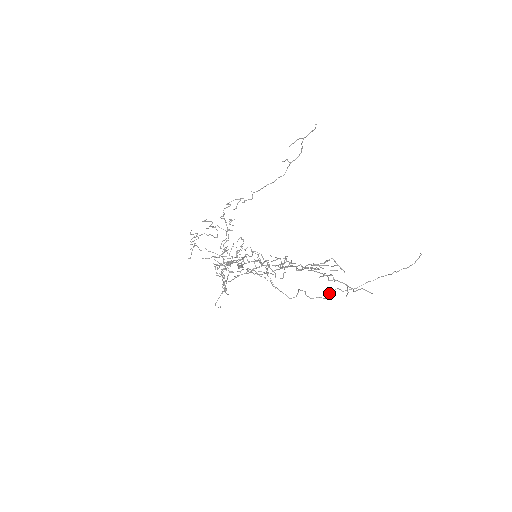
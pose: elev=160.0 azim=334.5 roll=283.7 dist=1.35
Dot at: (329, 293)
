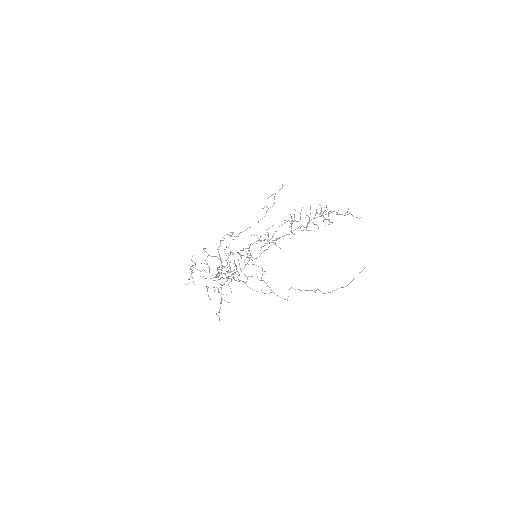
Dot at: occluded
